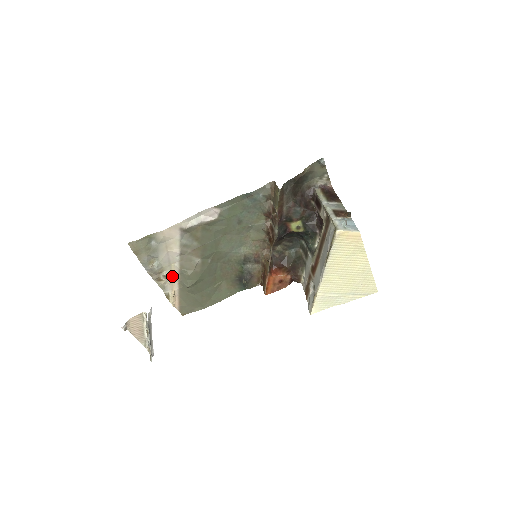
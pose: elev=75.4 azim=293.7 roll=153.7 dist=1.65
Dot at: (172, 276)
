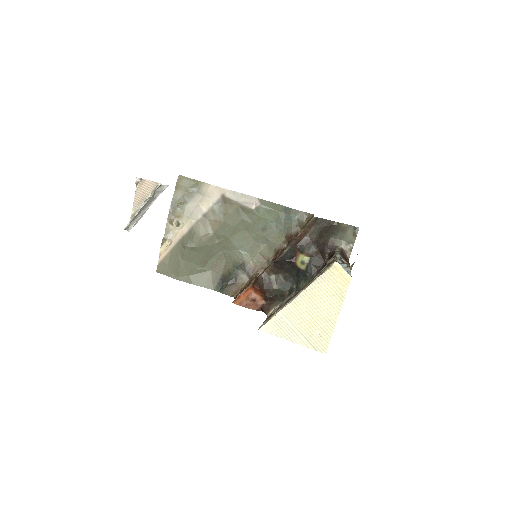
Dot at: (182, 229)
